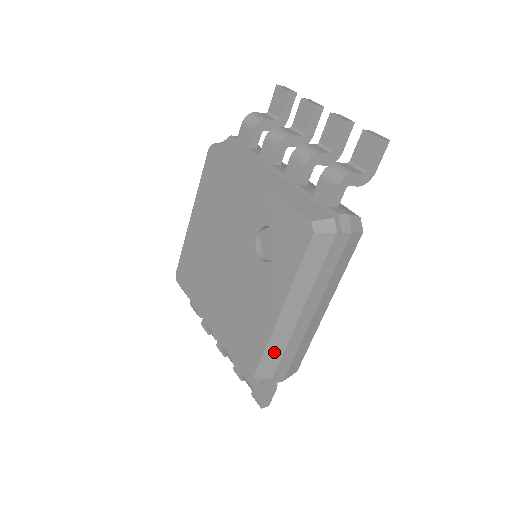
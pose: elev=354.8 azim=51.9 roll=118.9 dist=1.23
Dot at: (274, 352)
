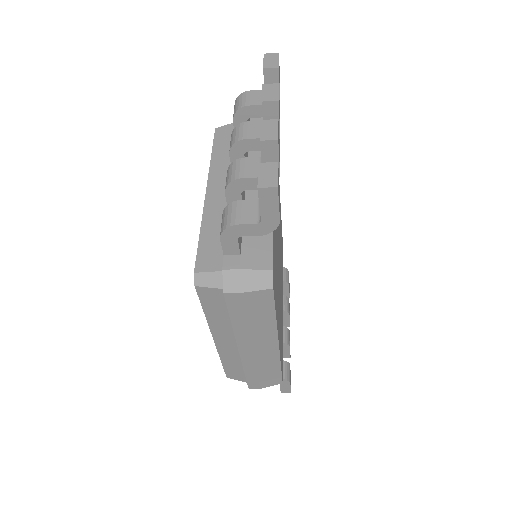
Dot at: (233, 365)
